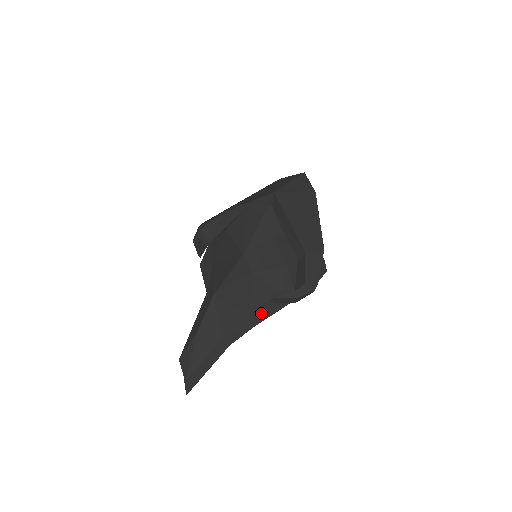
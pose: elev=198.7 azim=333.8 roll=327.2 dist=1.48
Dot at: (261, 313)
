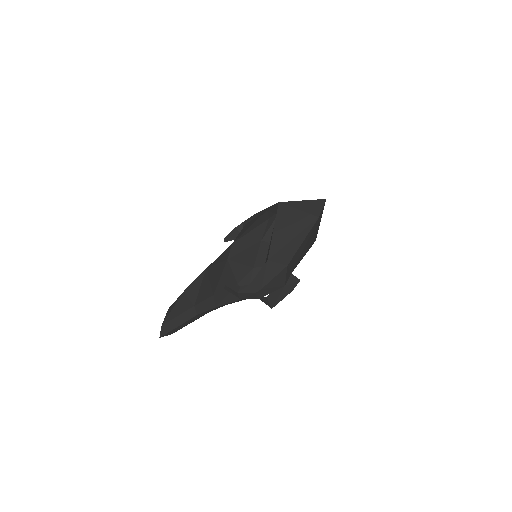
Dot at: (222, 298)
